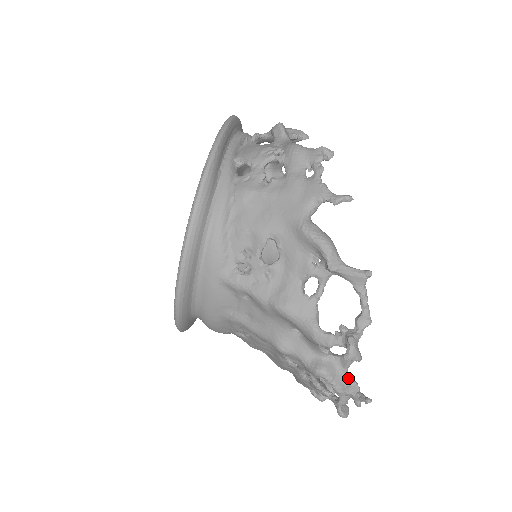
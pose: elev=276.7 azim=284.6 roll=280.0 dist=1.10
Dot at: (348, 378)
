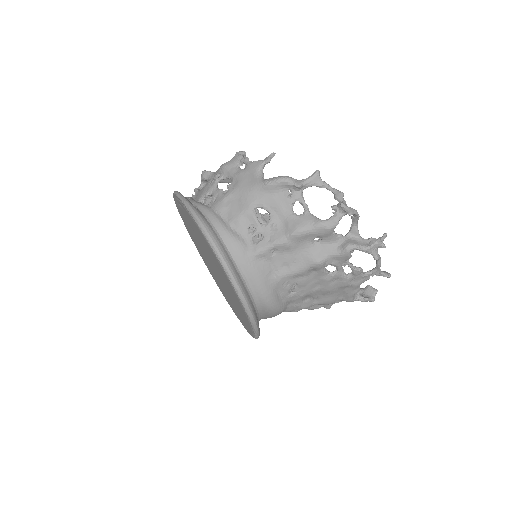
Dot at: (365, 240)
